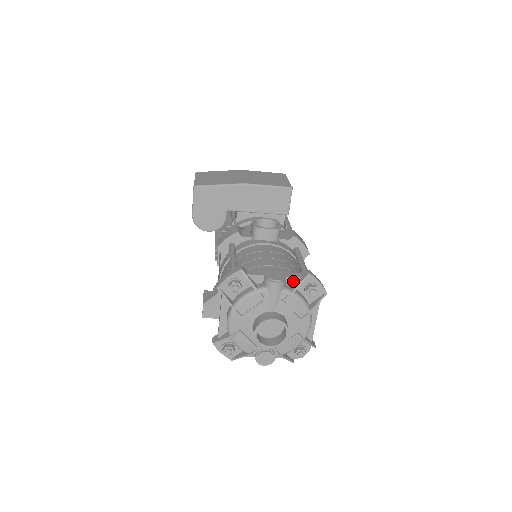
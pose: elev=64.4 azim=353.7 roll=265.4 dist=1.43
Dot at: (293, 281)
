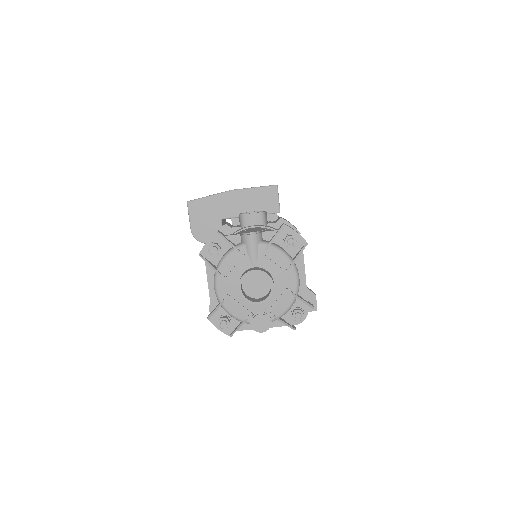
Dot at: (270, 235)
